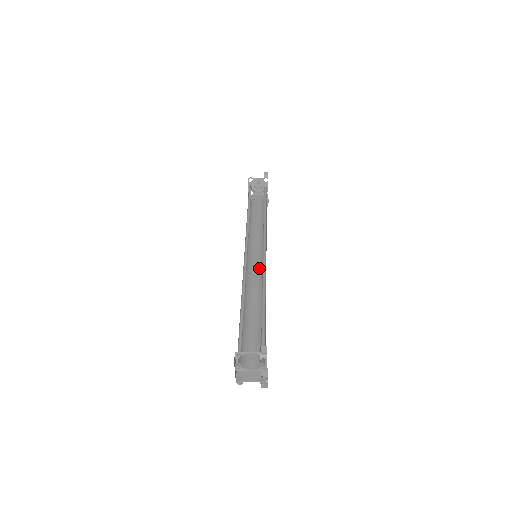
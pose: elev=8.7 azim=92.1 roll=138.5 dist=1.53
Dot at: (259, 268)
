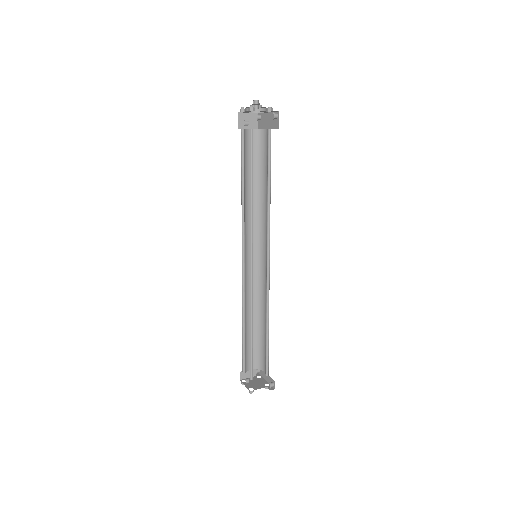
Dot at: (254, 260)
